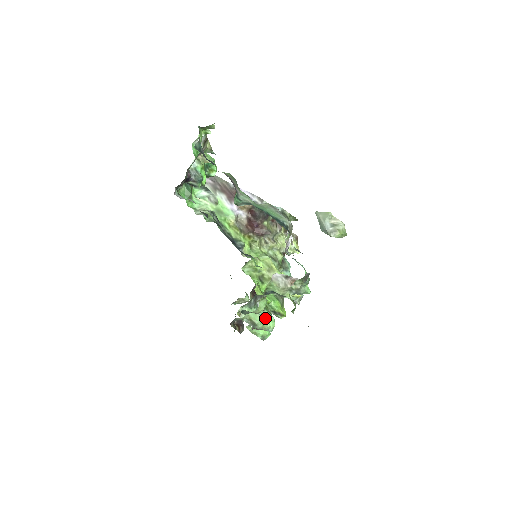
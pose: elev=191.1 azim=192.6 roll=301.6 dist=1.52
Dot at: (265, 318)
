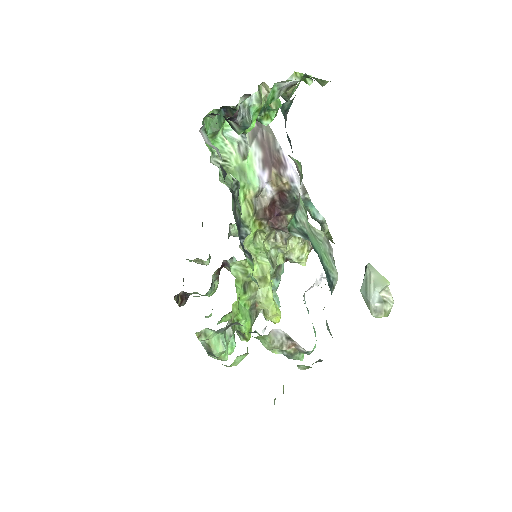
Dot at: (227, 348)
